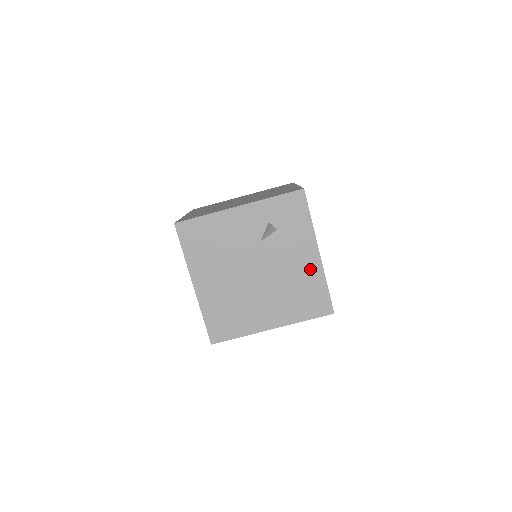
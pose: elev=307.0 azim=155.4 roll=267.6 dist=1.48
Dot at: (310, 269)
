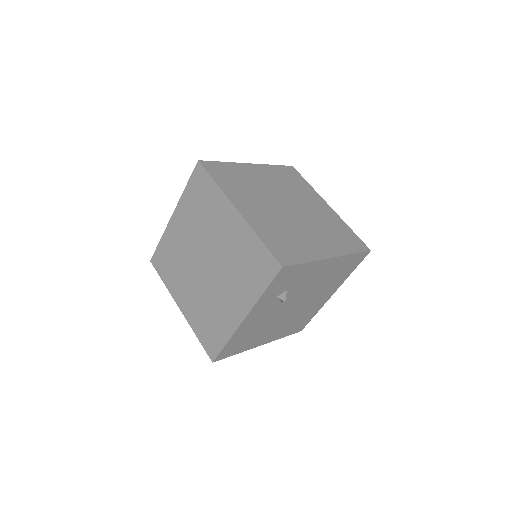
Dot at: (333, 266)
